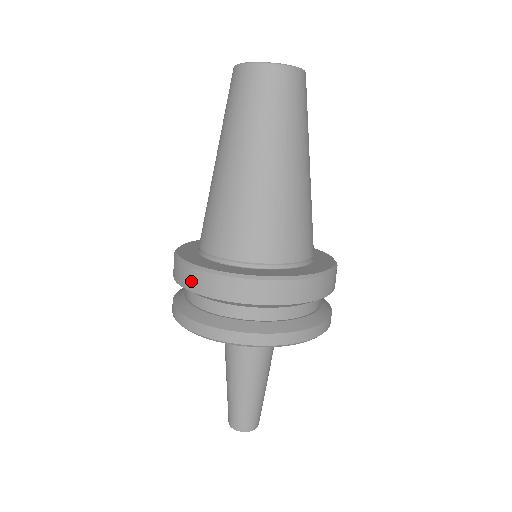
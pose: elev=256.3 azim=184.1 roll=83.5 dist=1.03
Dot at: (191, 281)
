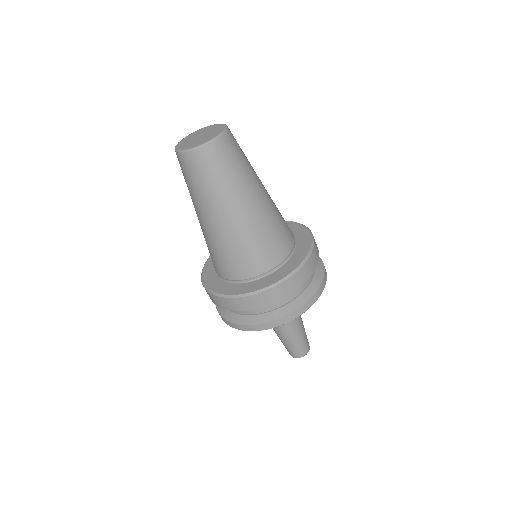
Dot at: (231, 305)
